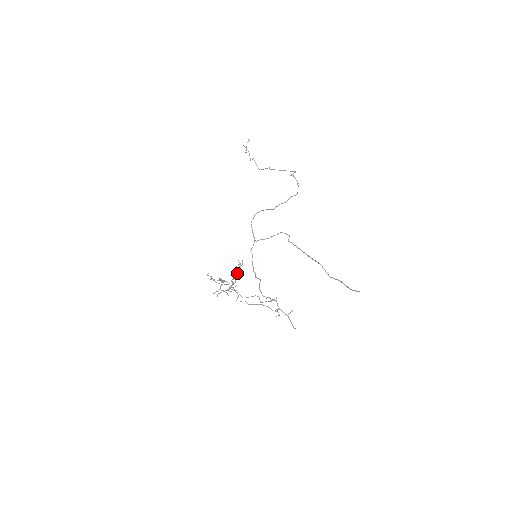
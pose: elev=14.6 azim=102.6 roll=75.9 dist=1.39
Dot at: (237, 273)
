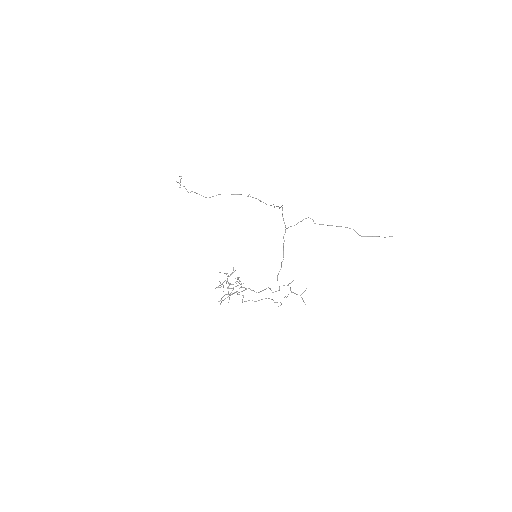
Dot at: (216, 287)
